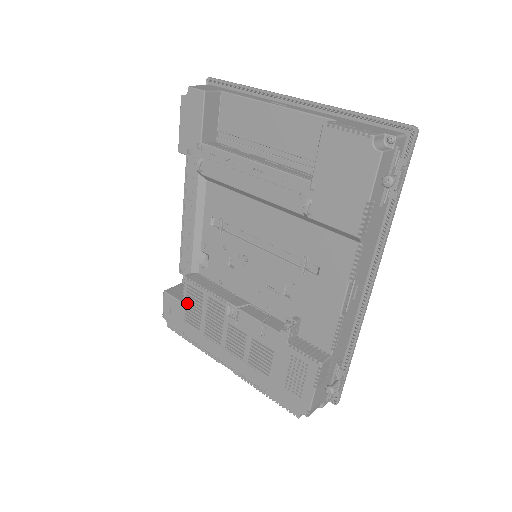
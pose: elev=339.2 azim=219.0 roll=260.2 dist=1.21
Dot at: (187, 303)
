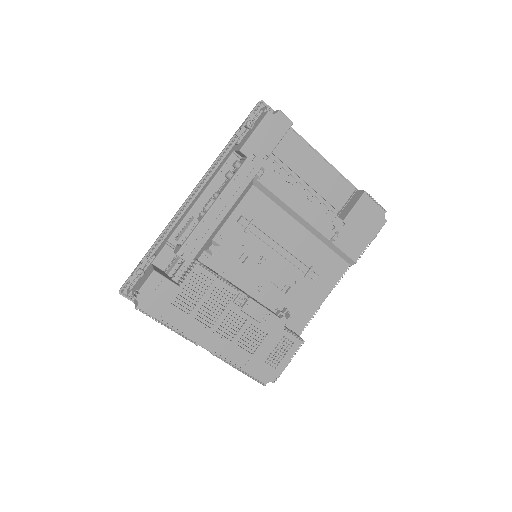
Dot at: (186, 286)
